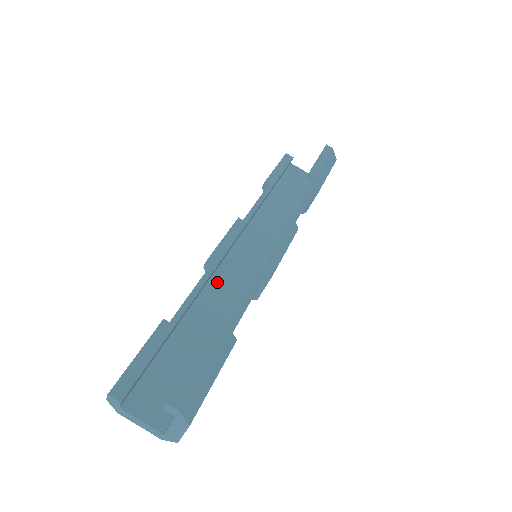
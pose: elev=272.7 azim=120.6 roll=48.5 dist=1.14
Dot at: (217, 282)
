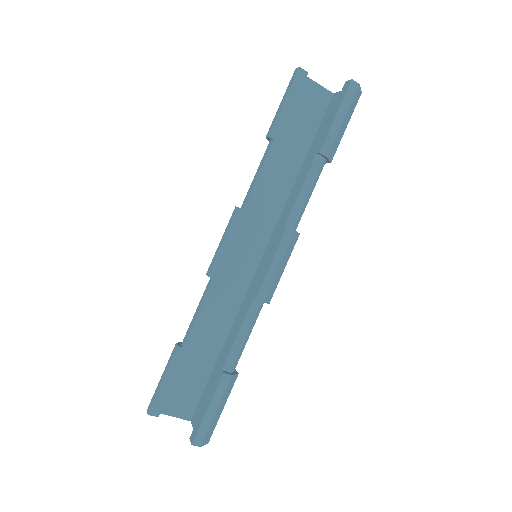
Dot at: (220, 287)
